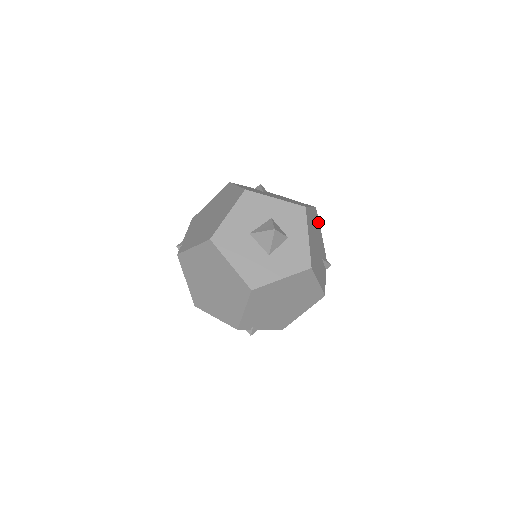
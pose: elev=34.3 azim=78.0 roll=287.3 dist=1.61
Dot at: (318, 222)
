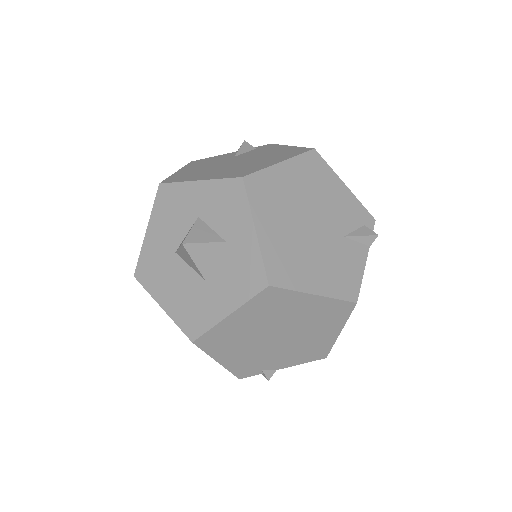
Dot at: (327, 172)
